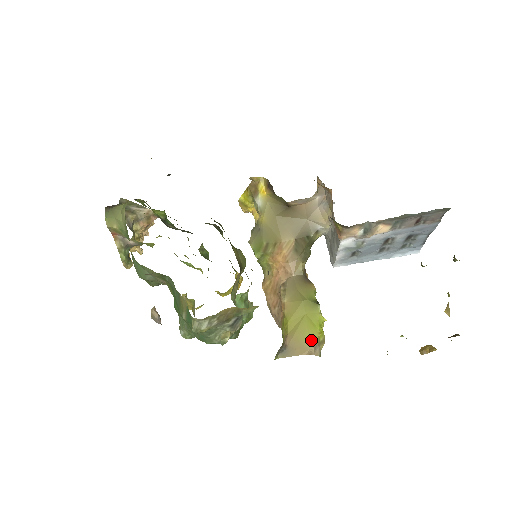
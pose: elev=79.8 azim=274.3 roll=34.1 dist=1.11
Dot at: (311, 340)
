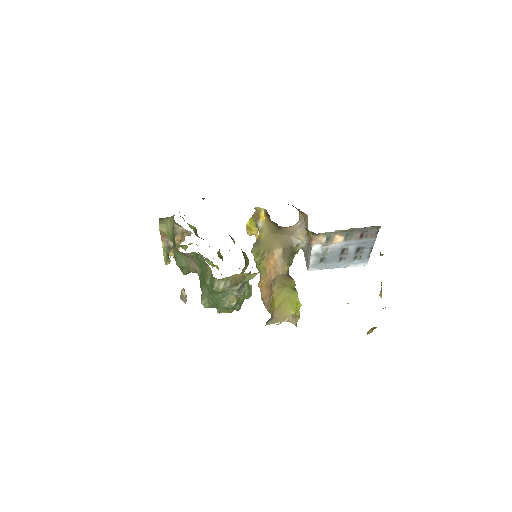
Dot at: (290, 312)
